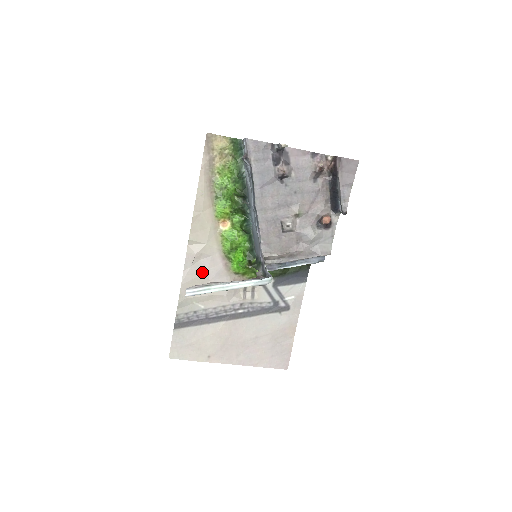
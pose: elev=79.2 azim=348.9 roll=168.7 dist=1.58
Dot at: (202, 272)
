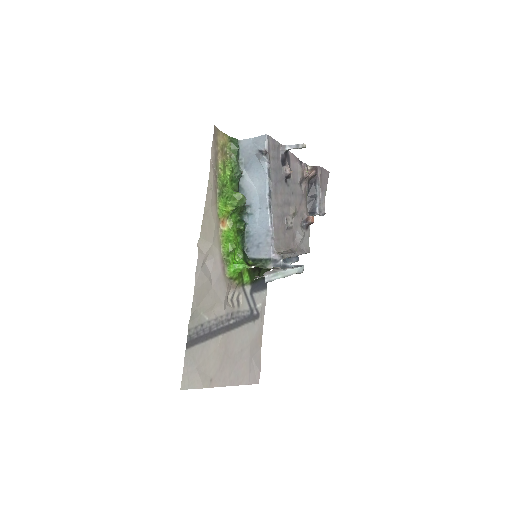
Dot at: (208, 276)
